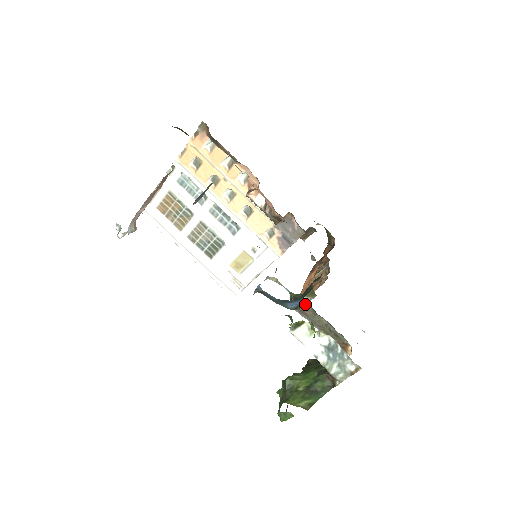
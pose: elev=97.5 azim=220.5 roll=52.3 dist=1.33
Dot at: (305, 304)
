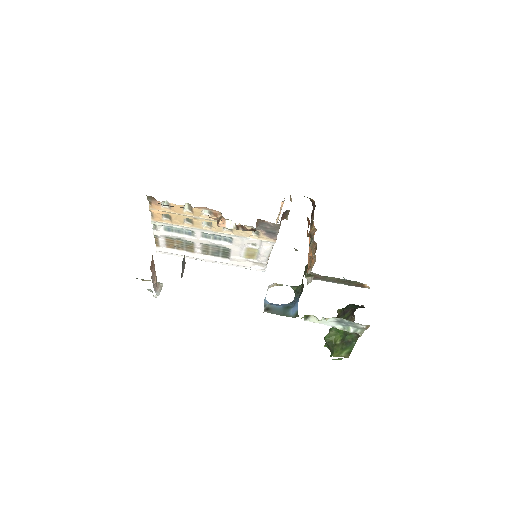
Dot at: (313, 274)
